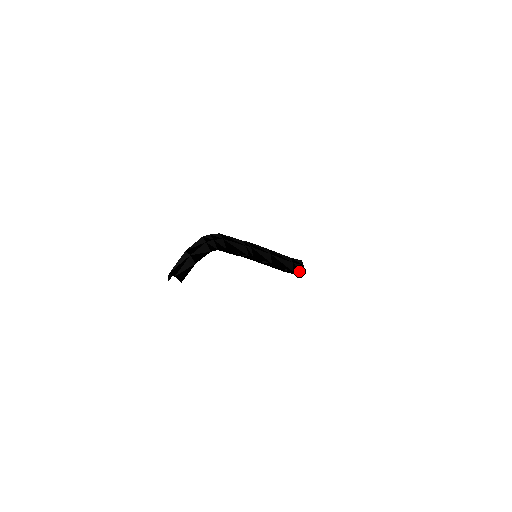
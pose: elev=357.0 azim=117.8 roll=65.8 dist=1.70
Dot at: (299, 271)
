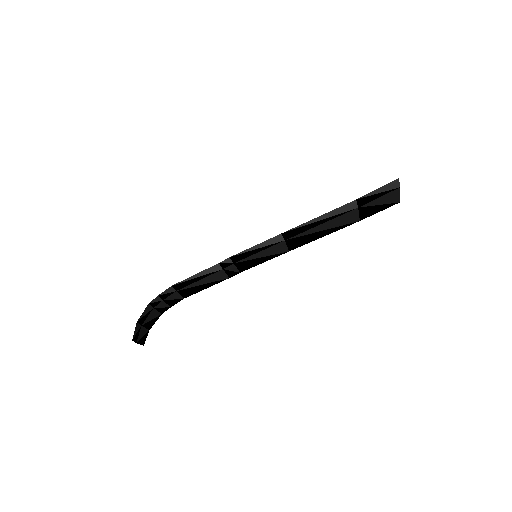
Dot at: (381, 207)
